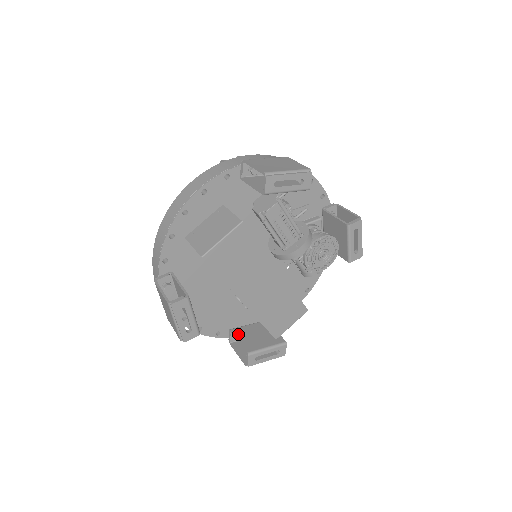
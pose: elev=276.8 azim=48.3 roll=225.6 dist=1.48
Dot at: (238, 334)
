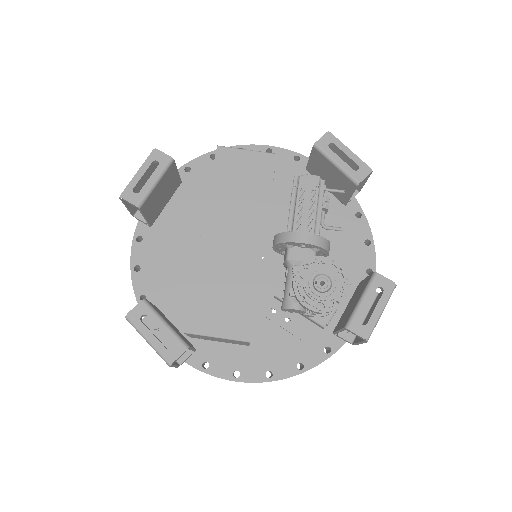
Dot at: occluded
